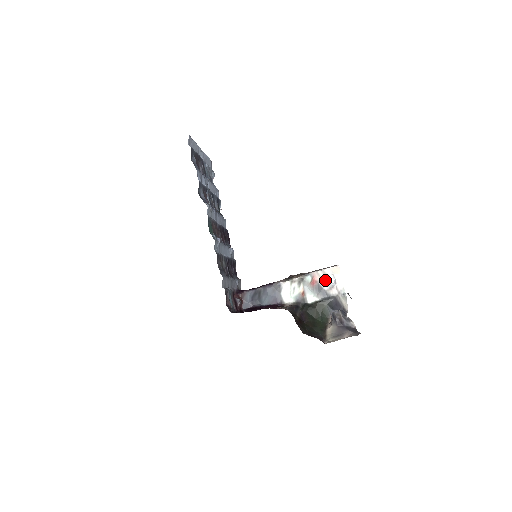
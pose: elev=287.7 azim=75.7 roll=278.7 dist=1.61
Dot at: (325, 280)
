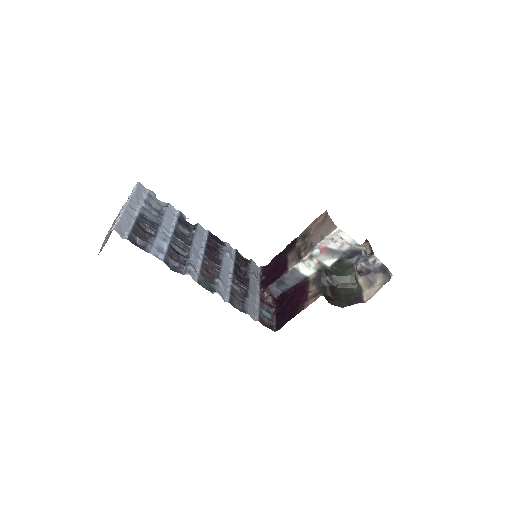
Dot at: (332, 242)
